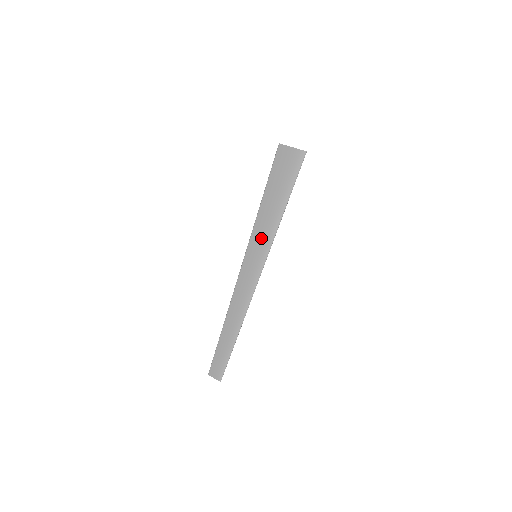
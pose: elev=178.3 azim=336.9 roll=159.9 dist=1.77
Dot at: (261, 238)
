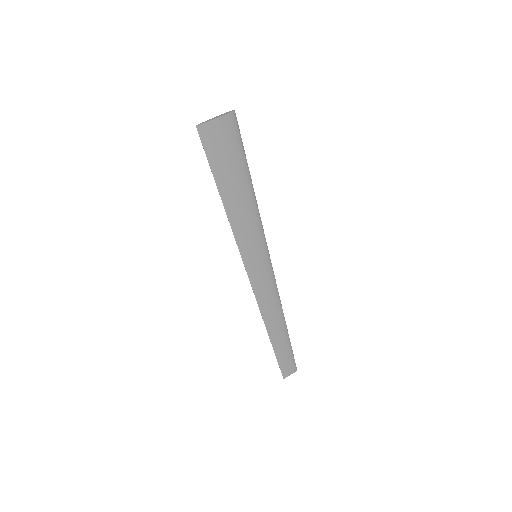
Dot at: (251, 237)
